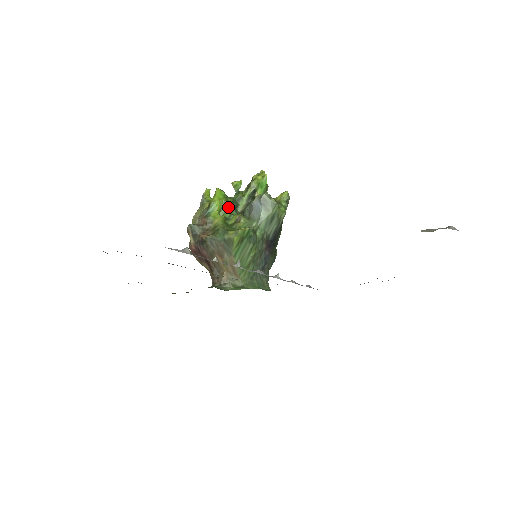
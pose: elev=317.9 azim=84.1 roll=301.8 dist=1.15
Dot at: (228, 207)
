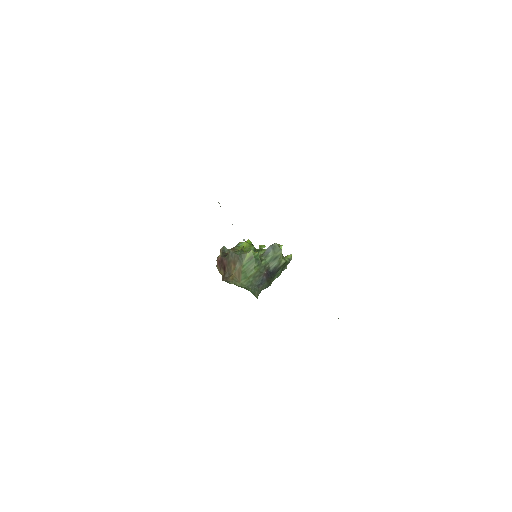
Dot at: (251, 249)
